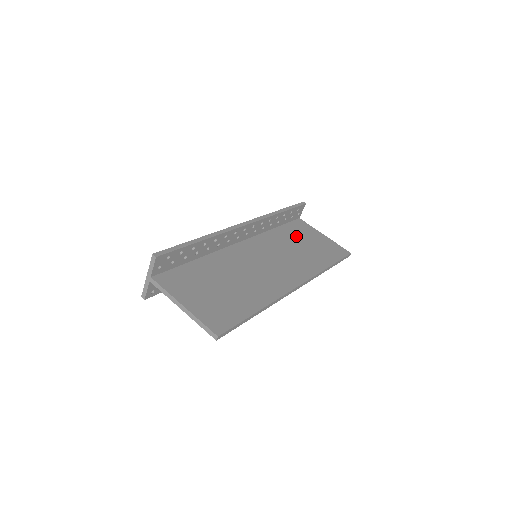
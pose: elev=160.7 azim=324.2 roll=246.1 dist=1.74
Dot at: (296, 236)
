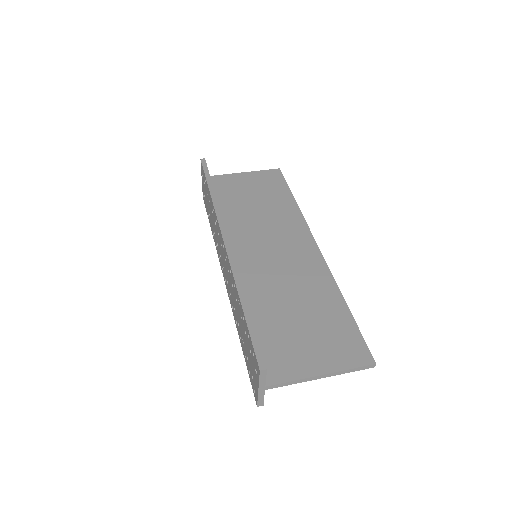
Dot at: (237, 199)
